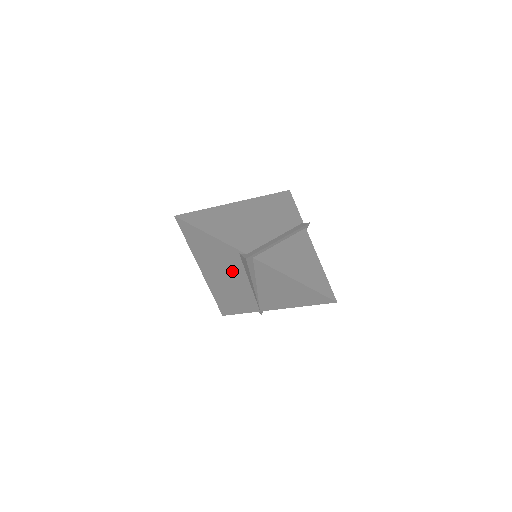
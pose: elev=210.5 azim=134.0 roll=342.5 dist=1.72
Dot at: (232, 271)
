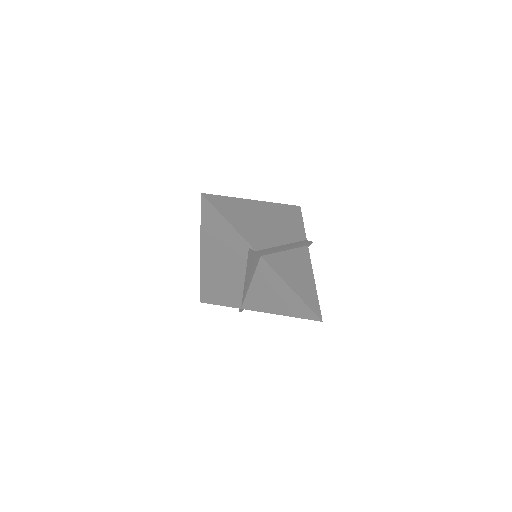
Dot at: (233, 262)
